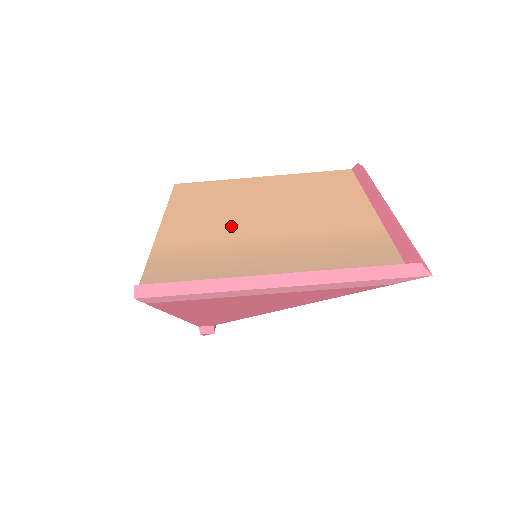
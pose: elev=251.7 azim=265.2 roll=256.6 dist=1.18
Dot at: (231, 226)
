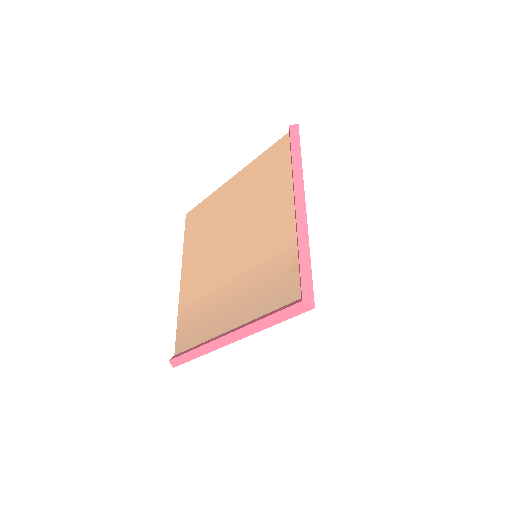
Dot at: (212, 269)
